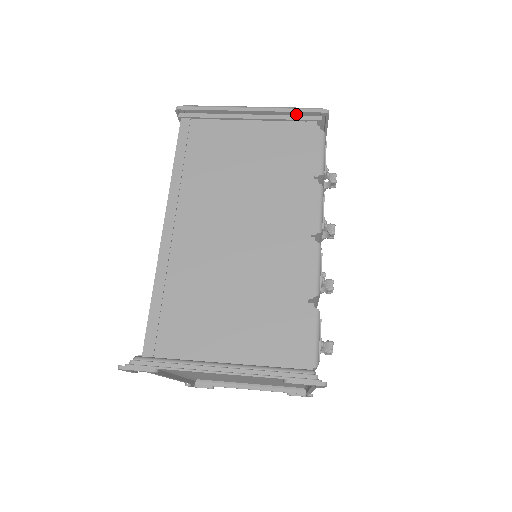
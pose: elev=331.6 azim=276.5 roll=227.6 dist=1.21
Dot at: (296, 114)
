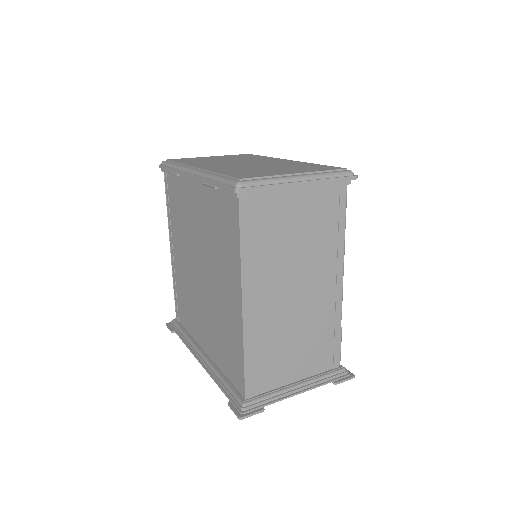
Dot at: (331, 177)
